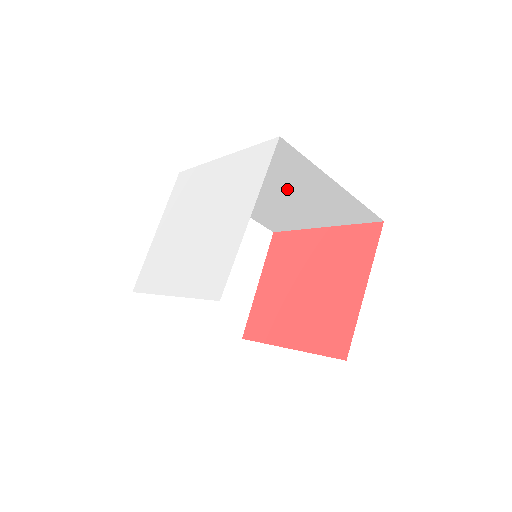
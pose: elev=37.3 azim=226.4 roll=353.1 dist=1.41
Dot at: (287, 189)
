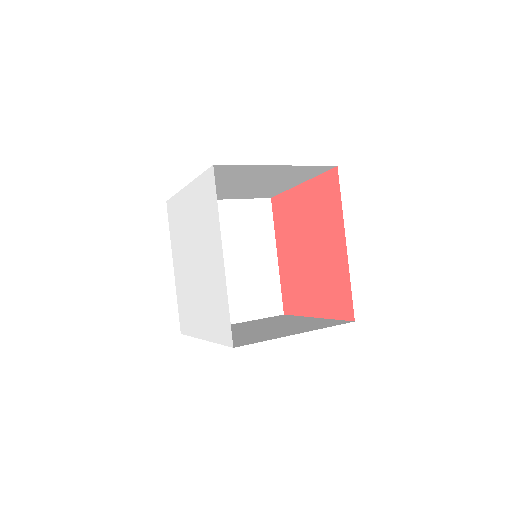
Dot at: occluded
